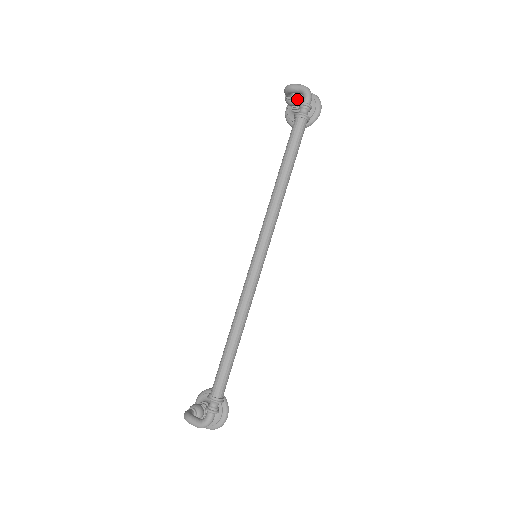
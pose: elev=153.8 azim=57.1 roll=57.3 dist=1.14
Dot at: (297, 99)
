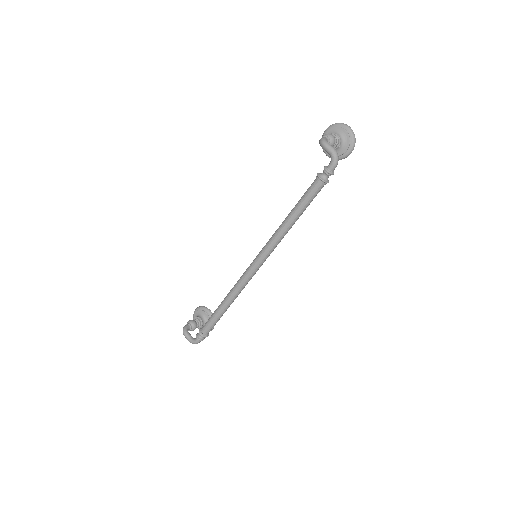
Dot at: occluded
